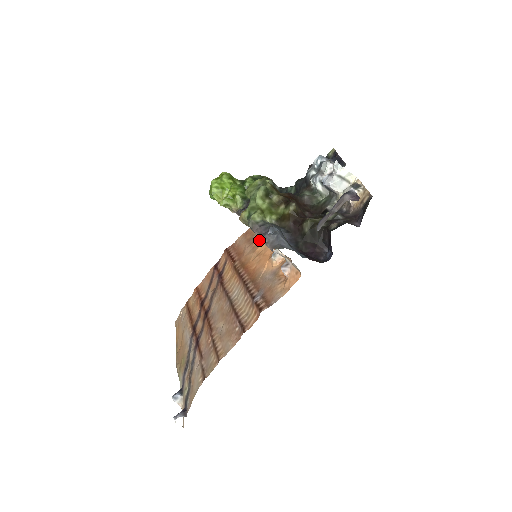
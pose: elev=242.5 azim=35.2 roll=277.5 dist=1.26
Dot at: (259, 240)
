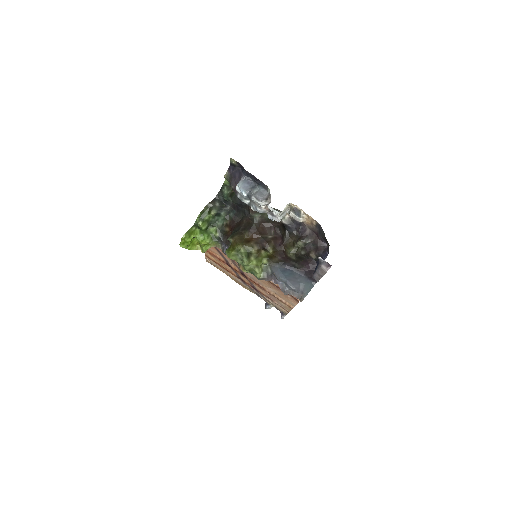
Dot at: occluded
